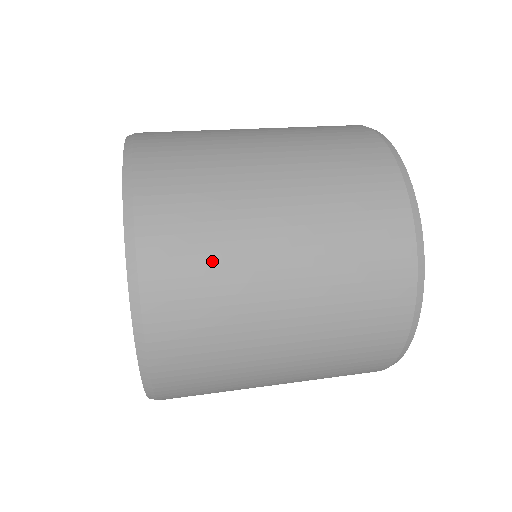
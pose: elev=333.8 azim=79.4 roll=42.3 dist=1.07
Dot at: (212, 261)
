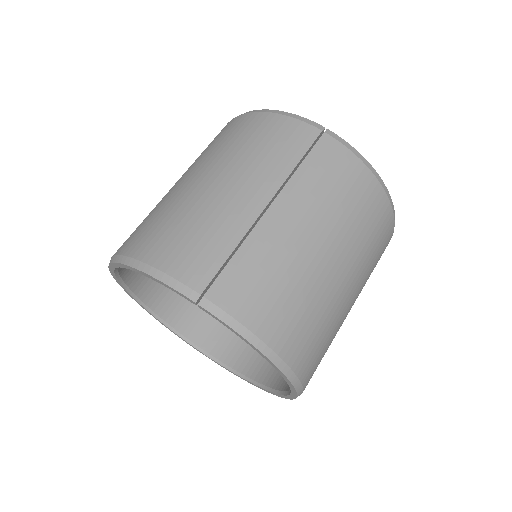
Dot at: occluded
